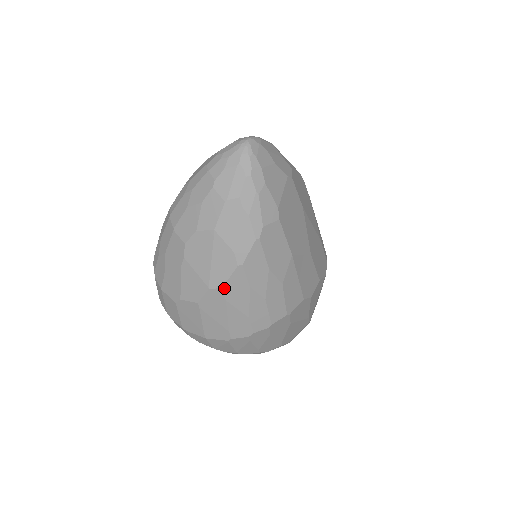
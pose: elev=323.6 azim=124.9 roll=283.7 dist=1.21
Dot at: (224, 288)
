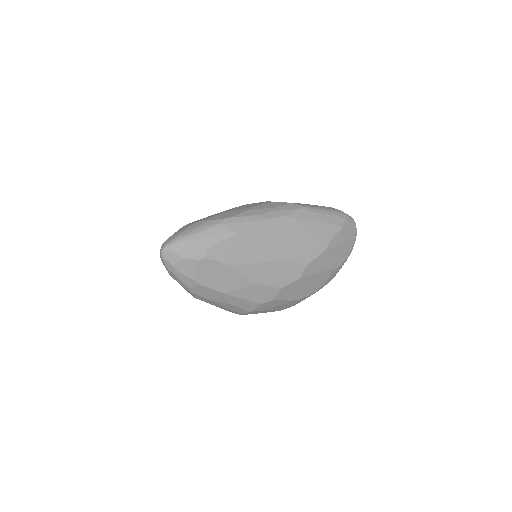
Dot at: occluded
